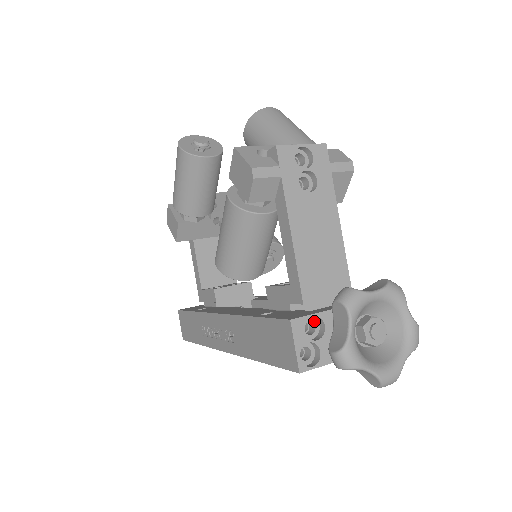
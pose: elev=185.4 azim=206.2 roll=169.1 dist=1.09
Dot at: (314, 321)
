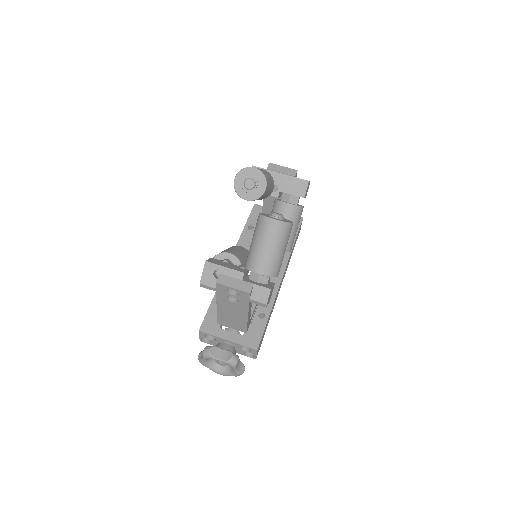
Dot at: (215, 333)
